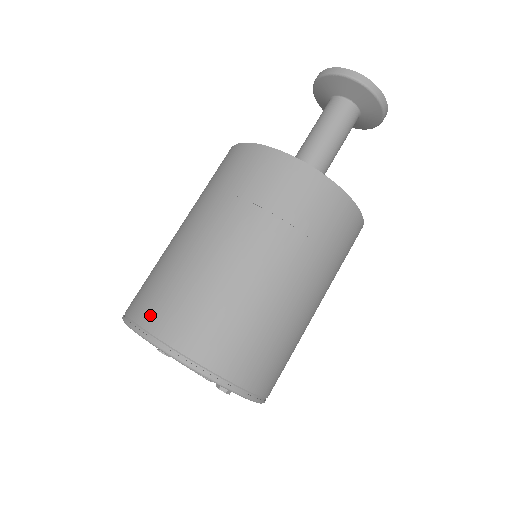
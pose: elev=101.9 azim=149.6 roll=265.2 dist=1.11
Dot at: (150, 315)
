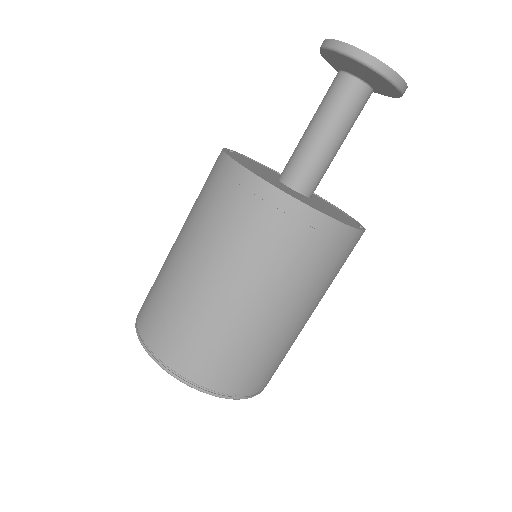
Dot at: (153, 337)
